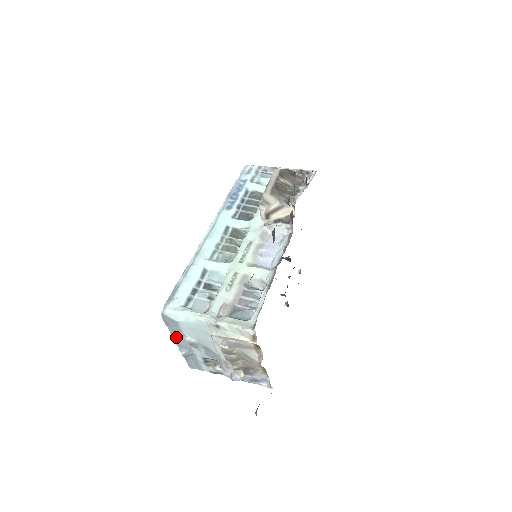
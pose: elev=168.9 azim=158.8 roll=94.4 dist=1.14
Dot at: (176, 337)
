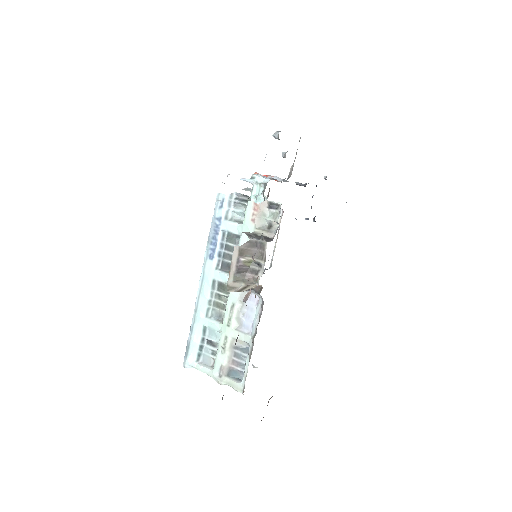
Dot at: occluded
